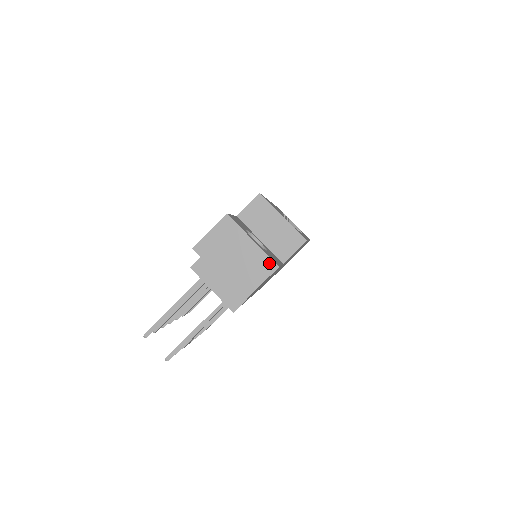
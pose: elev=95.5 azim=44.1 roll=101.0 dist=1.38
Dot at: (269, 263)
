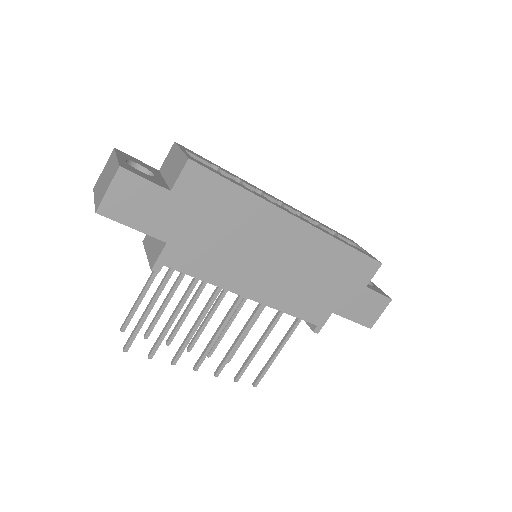
Dot at: (116, 167)
